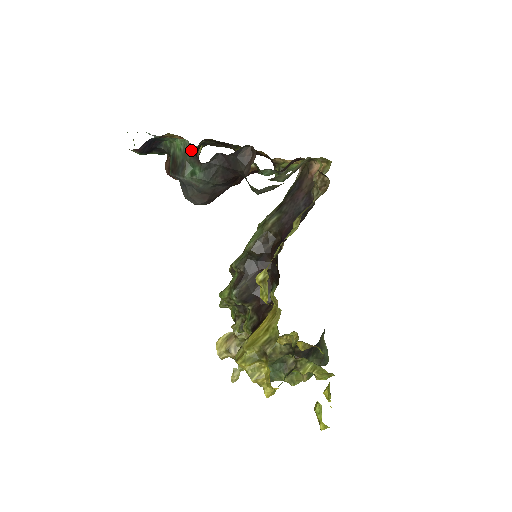
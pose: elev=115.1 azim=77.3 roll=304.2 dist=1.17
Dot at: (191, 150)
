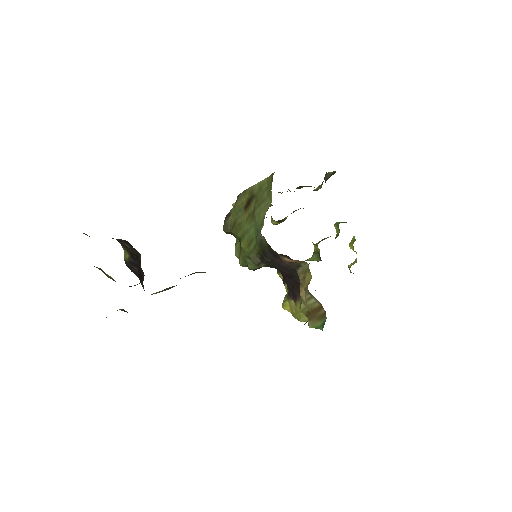
Dot at: occluded
